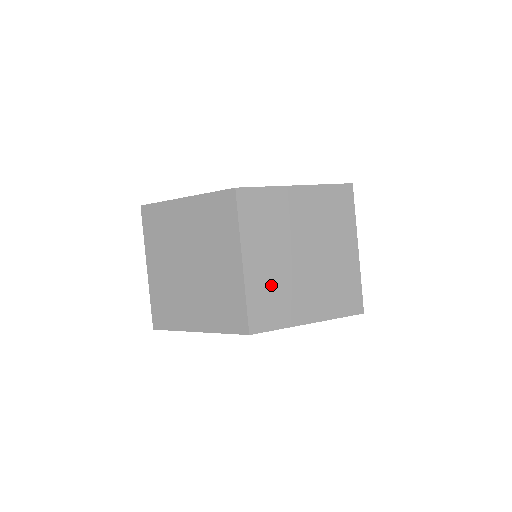
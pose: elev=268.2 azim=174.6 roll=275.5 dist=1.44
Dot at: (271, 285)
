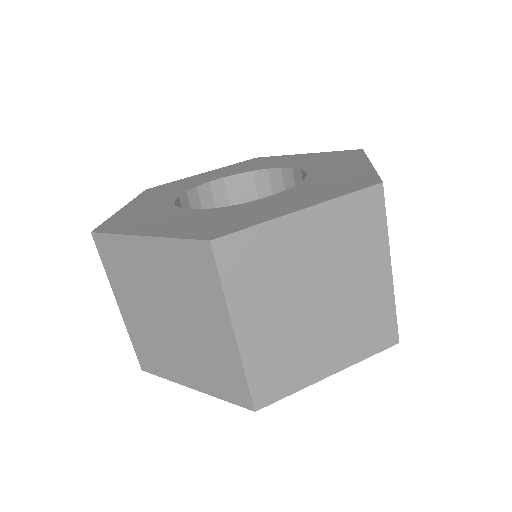
Dot at: (277, 349)
